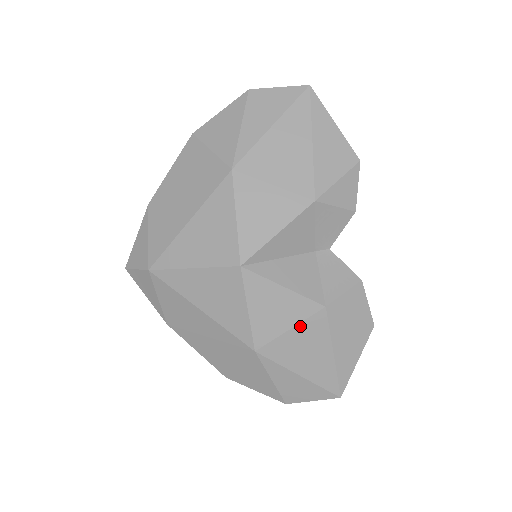
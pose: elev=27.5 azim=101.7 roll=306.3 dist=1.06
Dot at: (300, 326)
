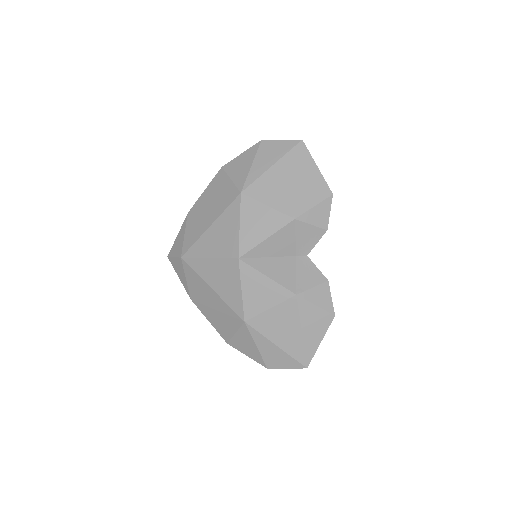
Dot at: (277, 307)
